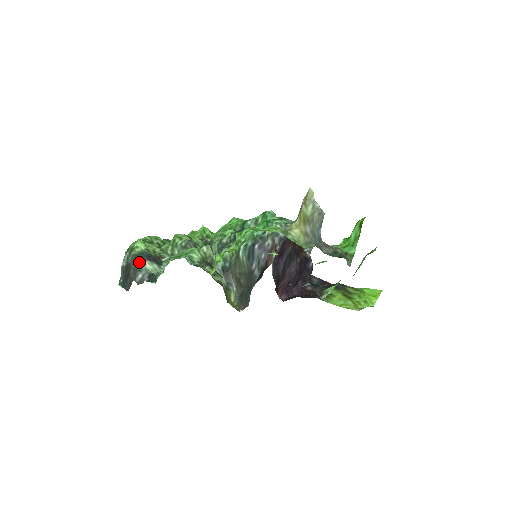
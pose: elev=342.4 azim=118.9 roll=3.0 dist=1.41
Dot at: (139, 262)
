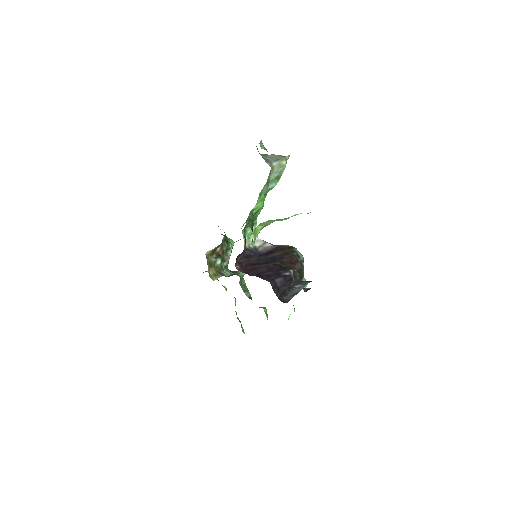
Dot at: occluded
